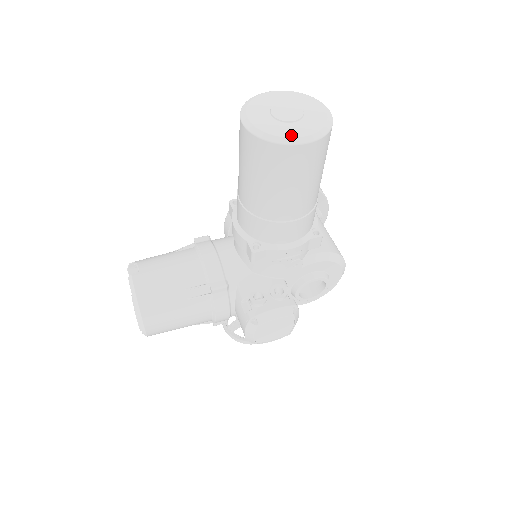
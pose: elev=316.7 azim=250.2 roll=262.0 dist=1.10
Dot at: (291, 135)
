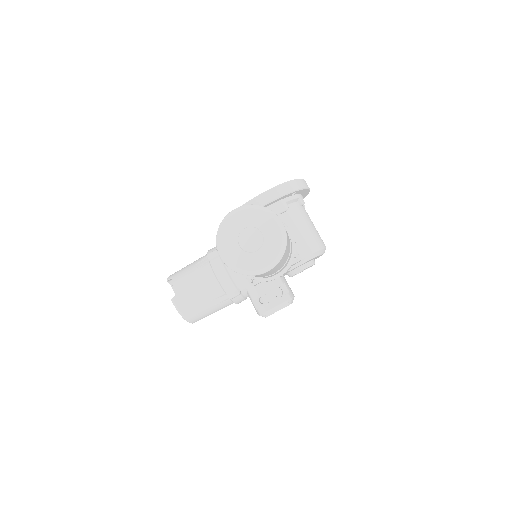
Dot at: (257, 268)
